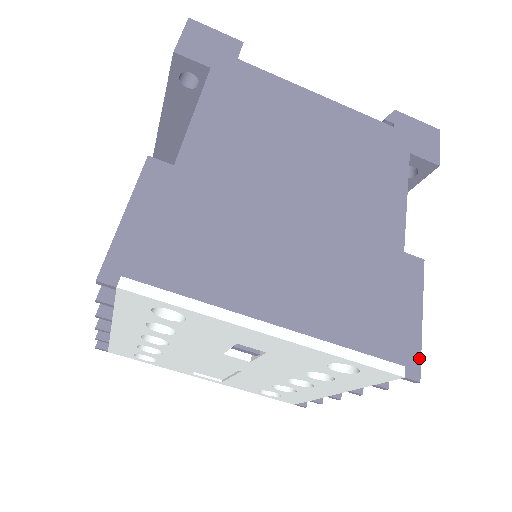
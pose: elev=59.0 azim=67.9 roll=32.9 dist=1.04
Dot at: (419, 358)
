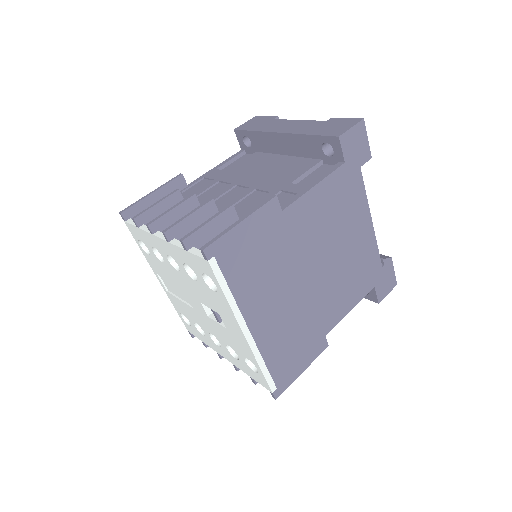
Dot at: (285, 389)
